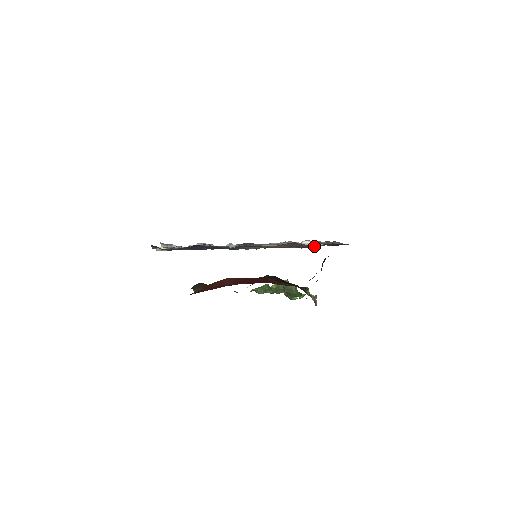
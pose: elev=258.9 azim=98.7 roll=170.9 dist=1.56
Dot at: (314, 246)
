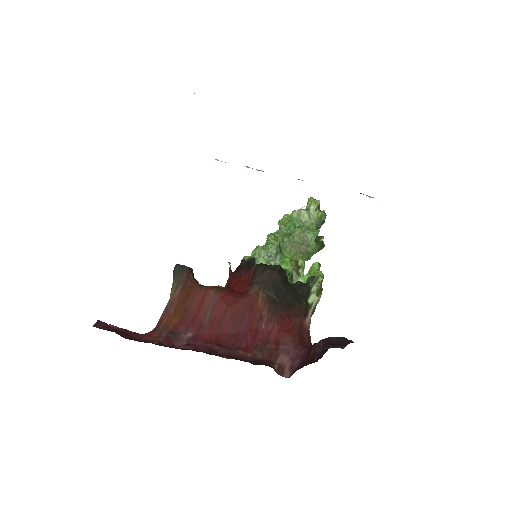
Dot at: occluded
